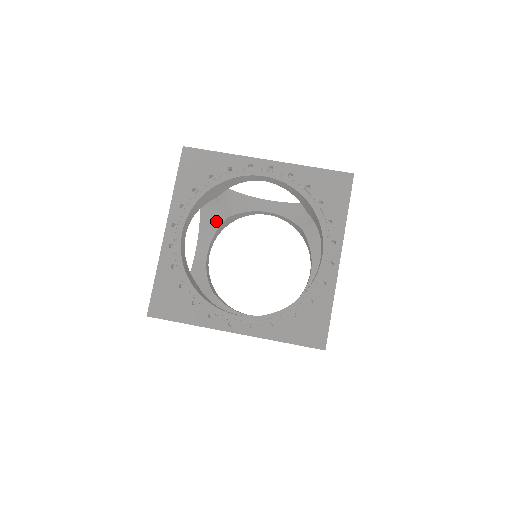
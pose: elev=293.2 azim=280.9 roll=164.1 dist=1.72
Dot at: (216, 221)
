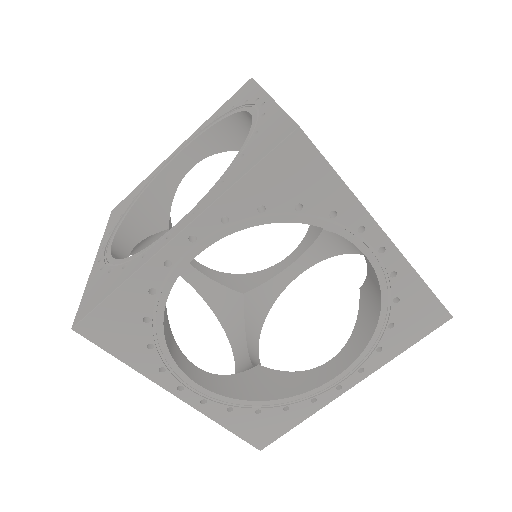
Dot at: occluded
